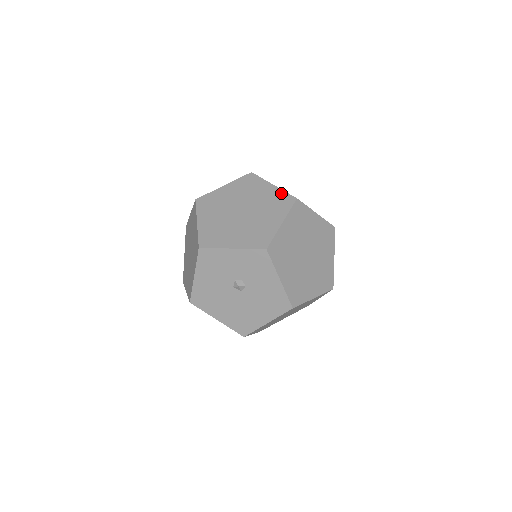
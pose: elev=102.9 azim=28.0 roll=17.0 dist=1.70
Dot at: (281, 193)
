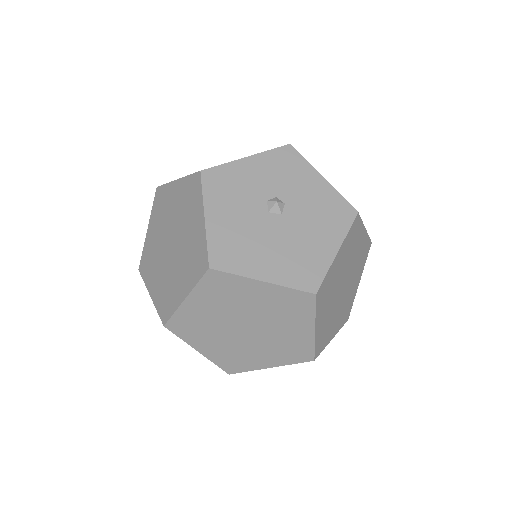
Dot at: occluded
